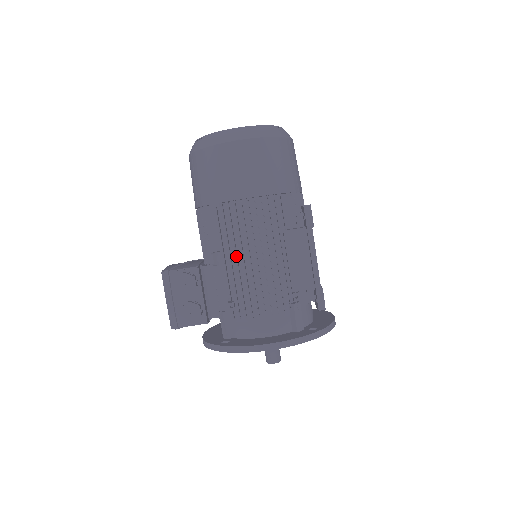
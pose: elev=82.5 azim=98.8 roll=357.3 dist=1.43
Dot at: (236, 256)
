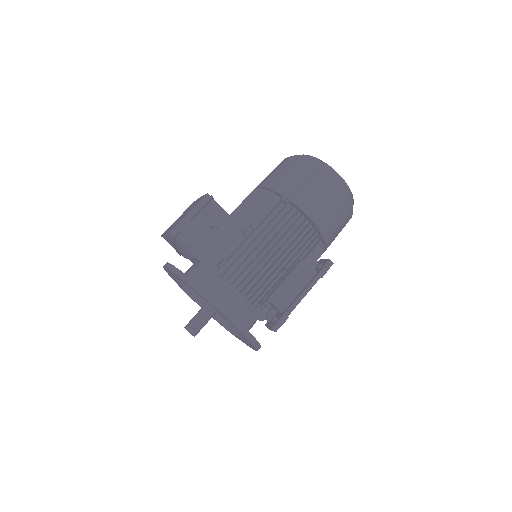
Dot at: occluded
